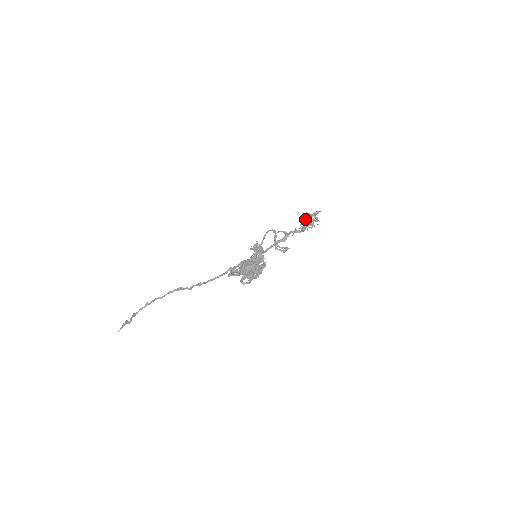
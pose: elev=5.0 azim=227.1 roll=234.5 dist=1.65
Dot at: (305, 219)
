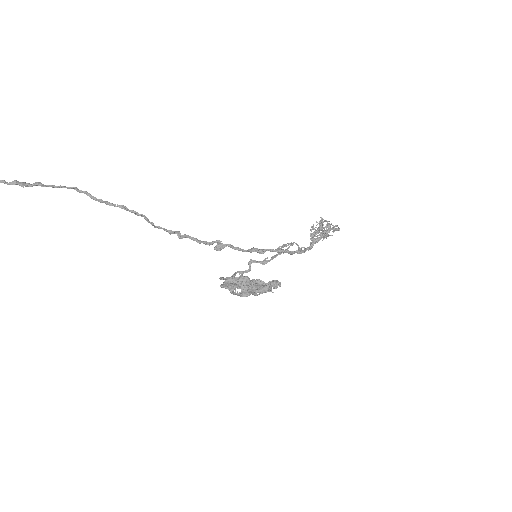
Dot at: (324, 234)
